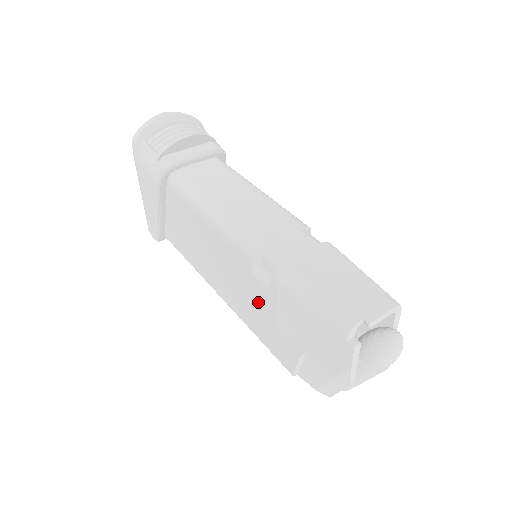
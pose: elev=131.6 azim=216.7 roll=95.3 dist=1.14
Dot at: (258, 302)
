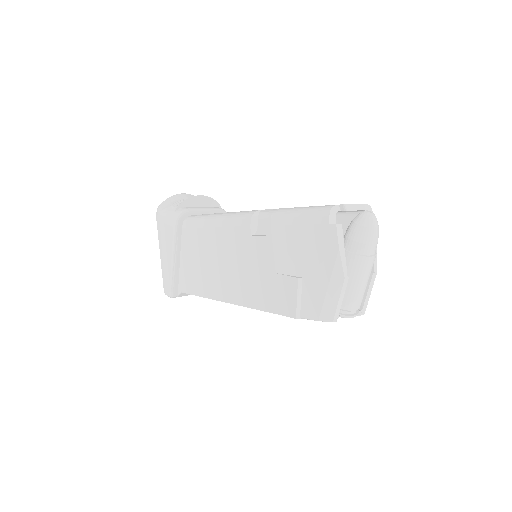
Dot at: (258, 262)
